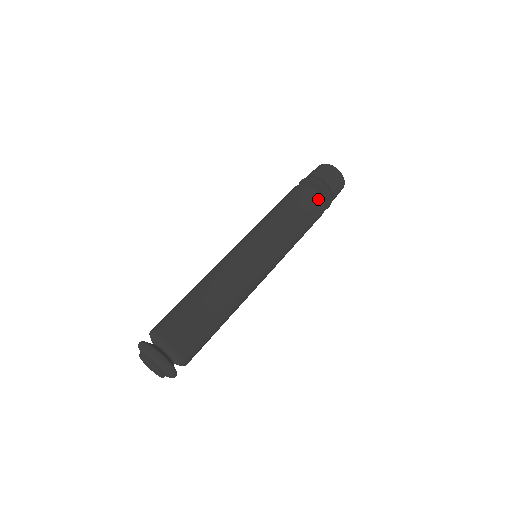
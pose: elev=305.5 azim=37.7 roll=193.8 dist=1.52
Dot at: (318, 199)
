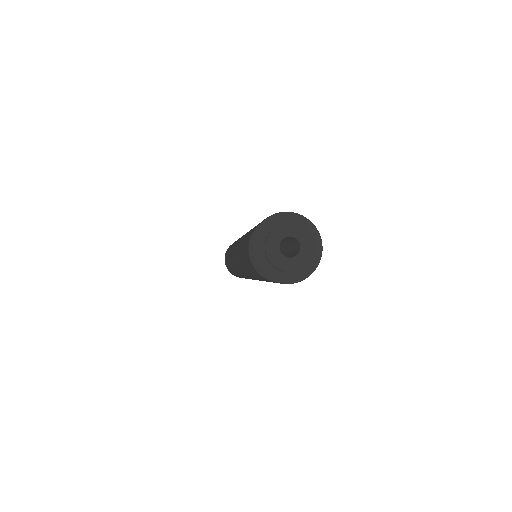
Dot at: occluded
